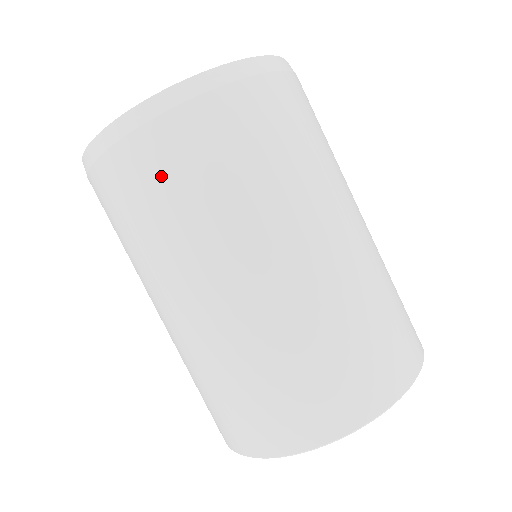
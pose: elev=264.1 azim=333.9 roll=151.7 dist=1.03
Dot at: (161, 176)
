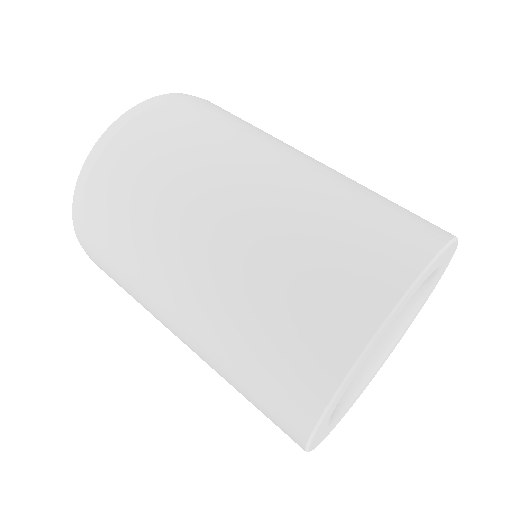
Dot at: (231, 114)
